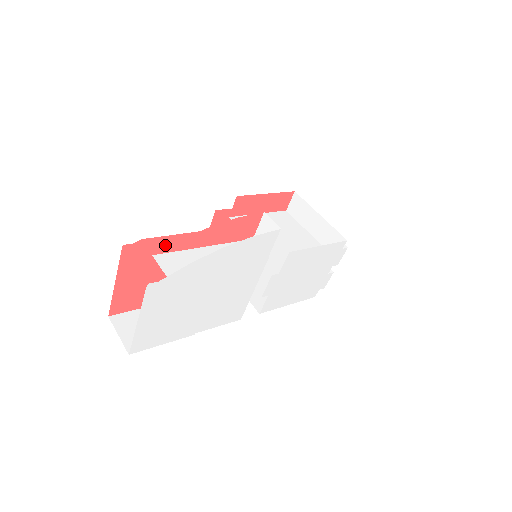
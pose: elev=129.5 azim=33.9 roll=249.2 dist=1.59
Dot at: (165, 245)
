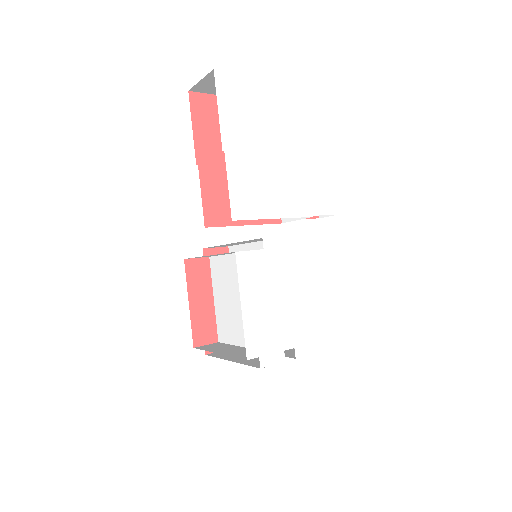
Dot at: occluded
